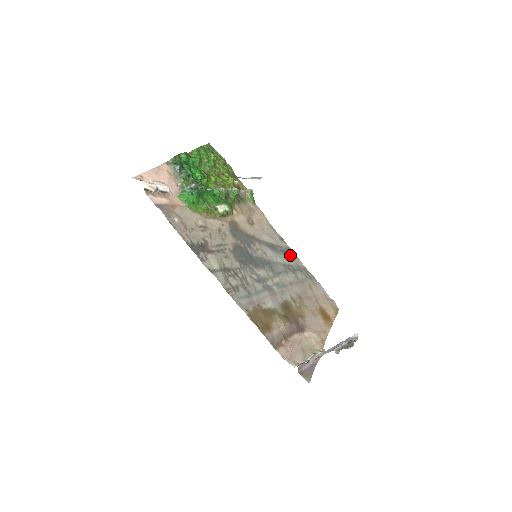
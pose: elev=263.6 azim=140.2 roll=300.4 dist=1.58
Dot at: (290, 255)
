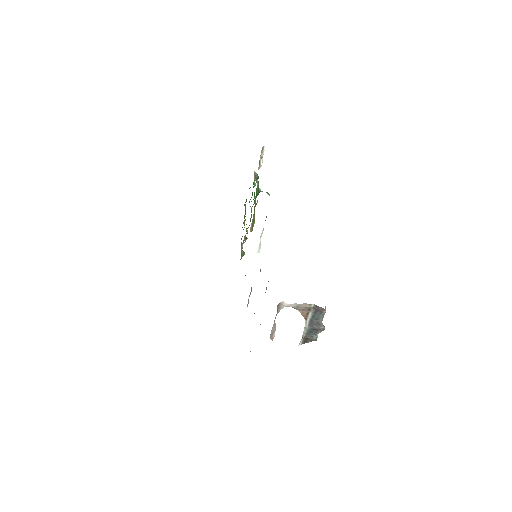
Dot at: occluded
